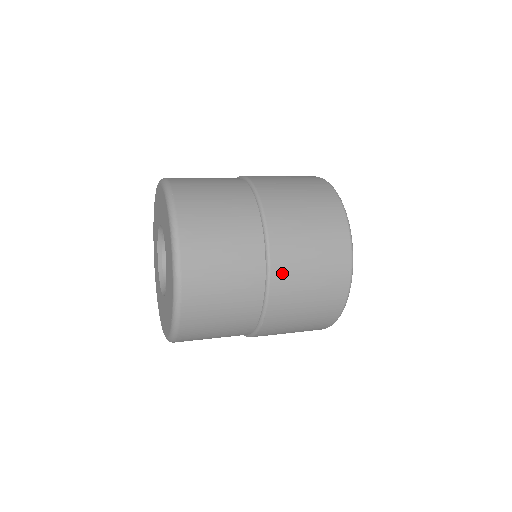
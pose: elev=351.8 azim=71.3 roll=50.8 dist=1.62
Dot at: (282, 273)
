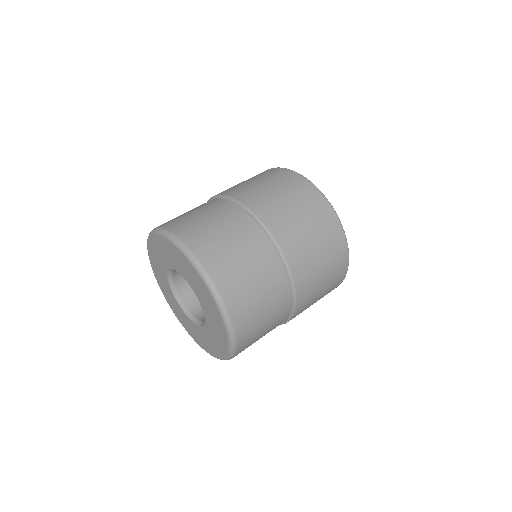
Dot at: occluded
